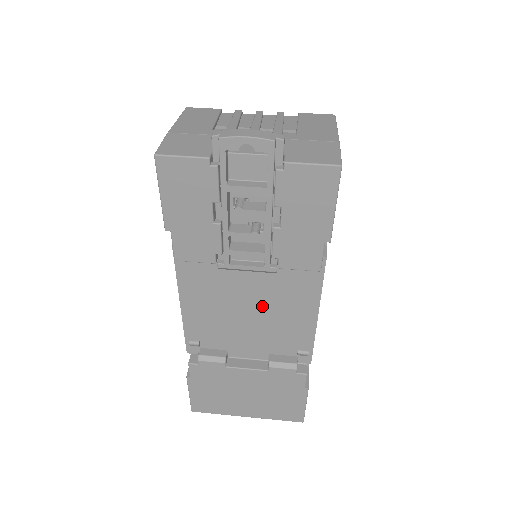
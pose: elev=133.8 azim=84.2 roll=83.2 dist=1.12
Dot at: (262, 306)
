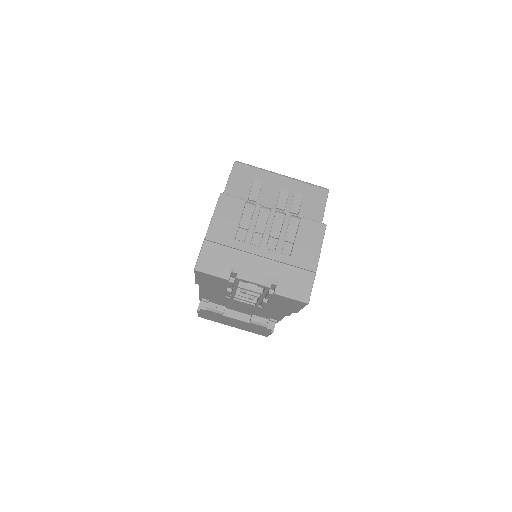
Dot at: (251, 305)
